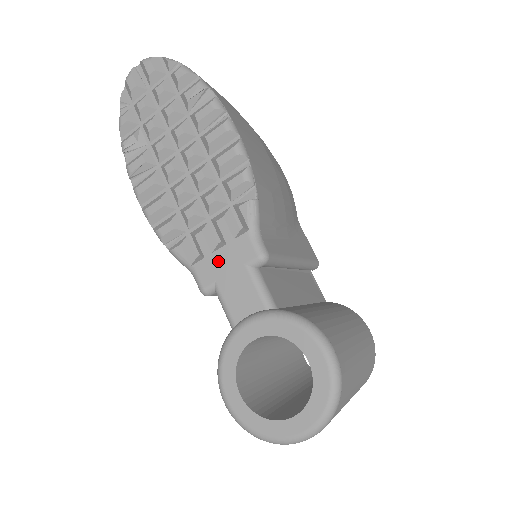
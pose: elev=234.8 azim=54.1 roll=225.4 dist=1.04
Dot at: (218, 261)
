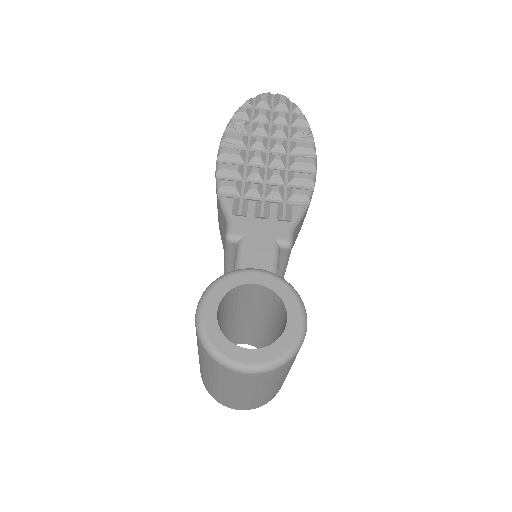
Dot at: (256, 225)
